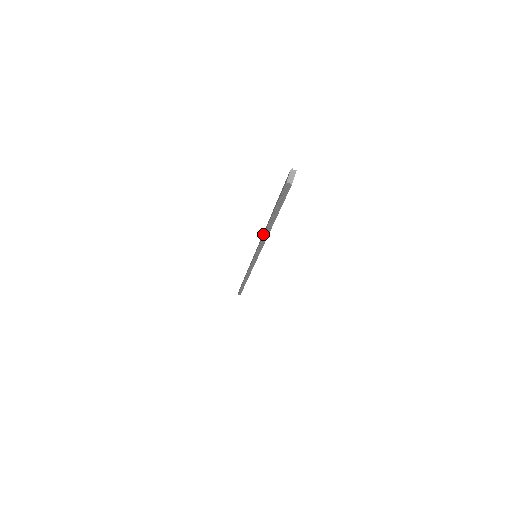
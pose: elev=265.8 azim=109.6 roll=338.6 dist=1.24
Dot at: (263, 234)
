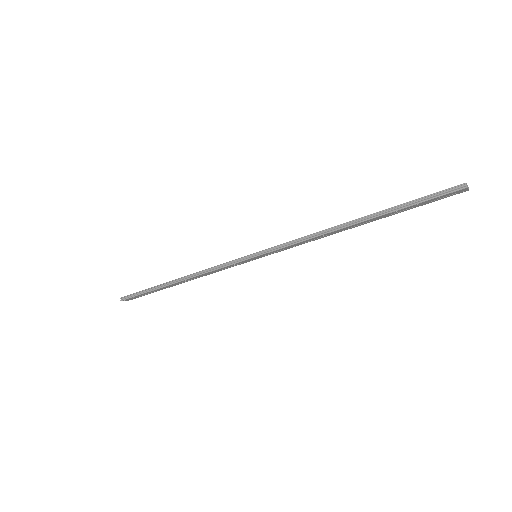
Dot at: (328, 228)
